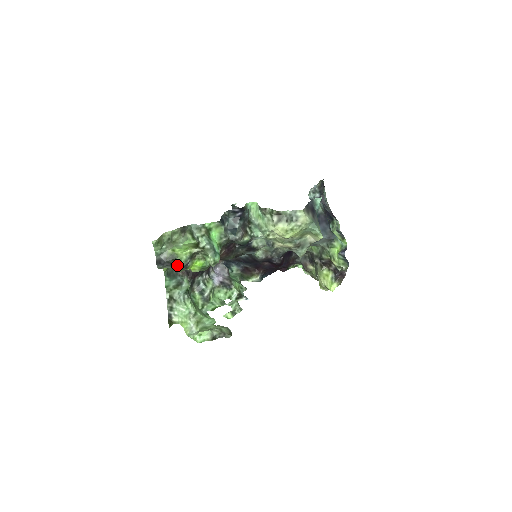
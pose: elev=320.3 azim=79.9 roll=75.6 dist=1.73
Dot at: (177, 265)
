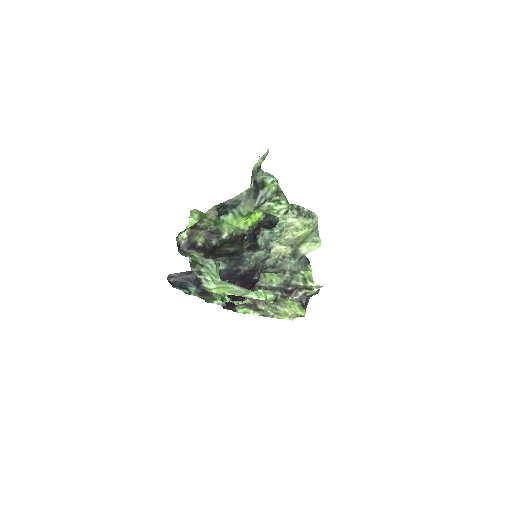
Dot at: (261, 196)
